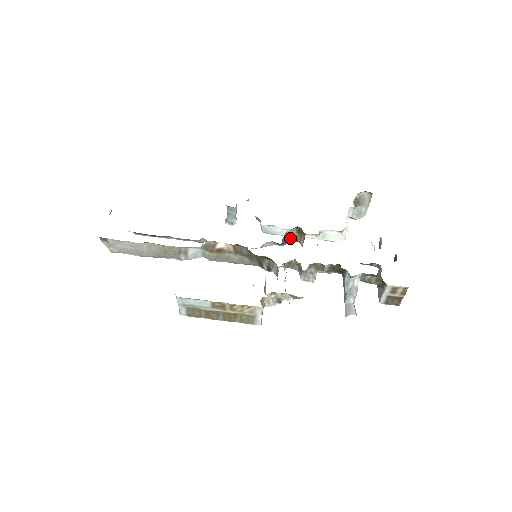
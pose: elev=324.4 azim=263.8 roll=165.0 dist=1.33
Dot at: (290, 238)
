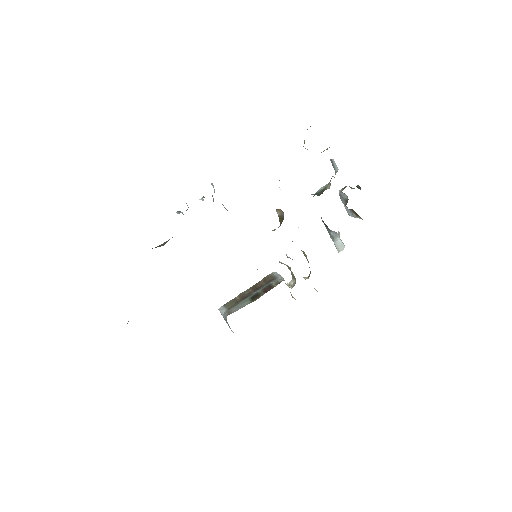
Dot at: occluded
